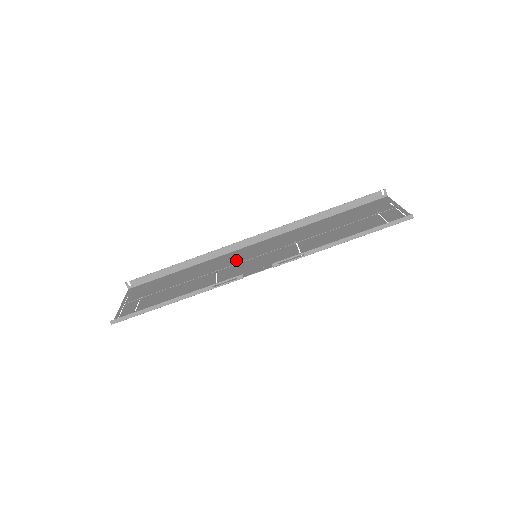
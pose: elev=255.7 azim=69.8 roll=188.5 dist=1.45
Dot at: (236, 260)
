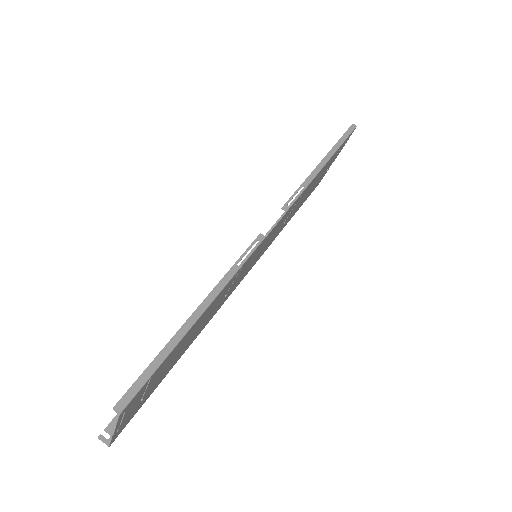
Dot at: occluded
